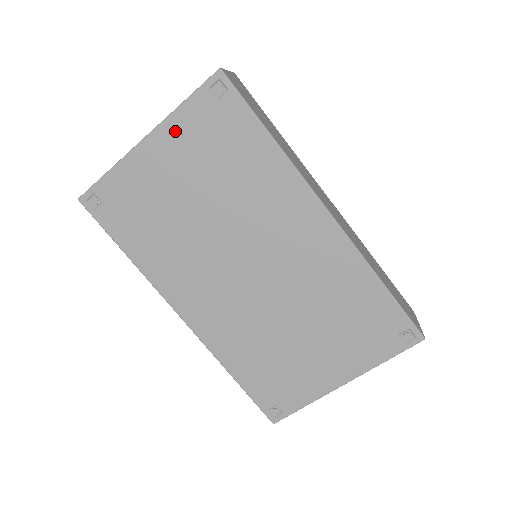
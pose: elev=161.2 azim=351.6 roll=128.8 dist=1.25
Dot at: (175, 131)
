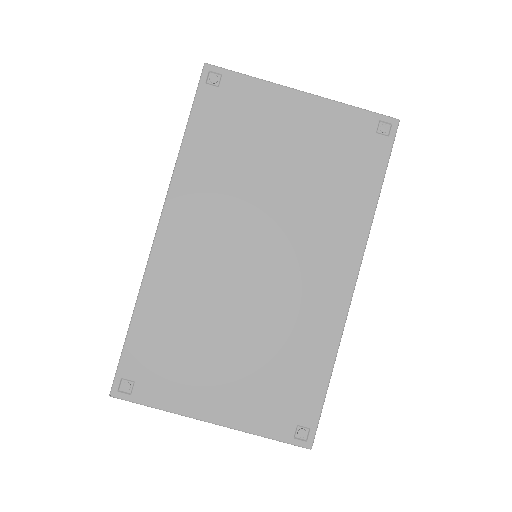
Dot at: (328, 114)
